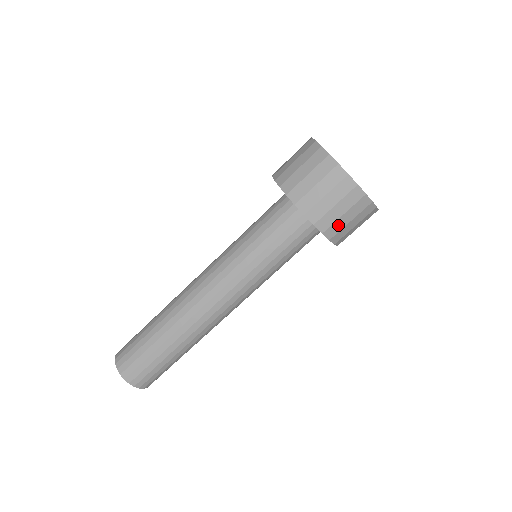
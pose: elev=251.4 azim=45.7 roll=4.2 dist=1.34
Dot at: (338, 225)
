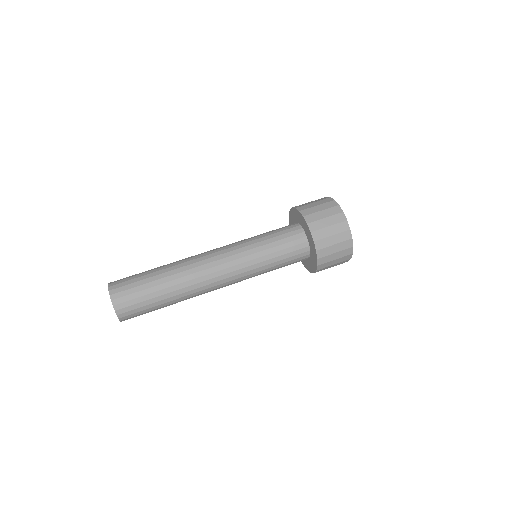
Dot at: (308, 206)
